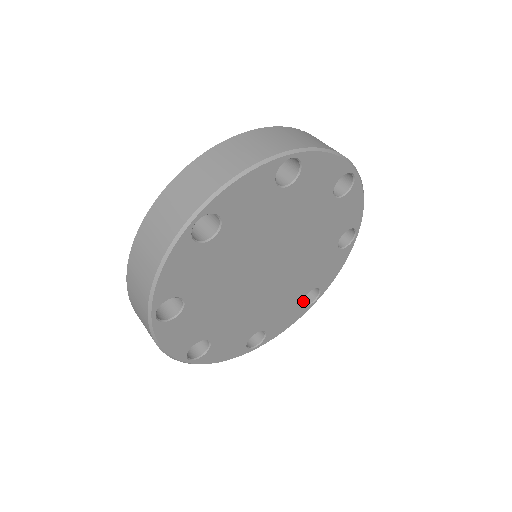
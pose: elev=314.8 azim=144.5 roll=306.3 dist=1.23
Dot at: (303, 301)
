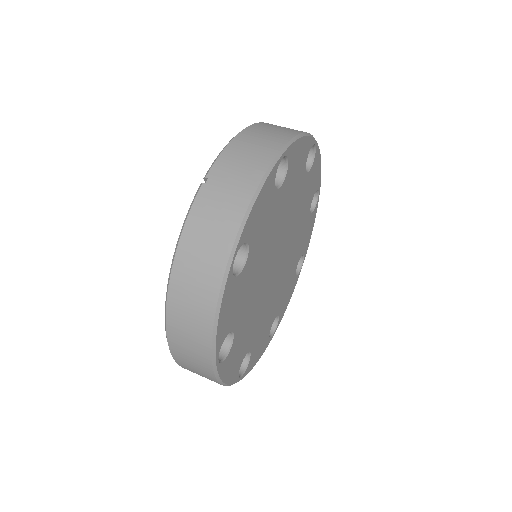
Dot at: occluded
